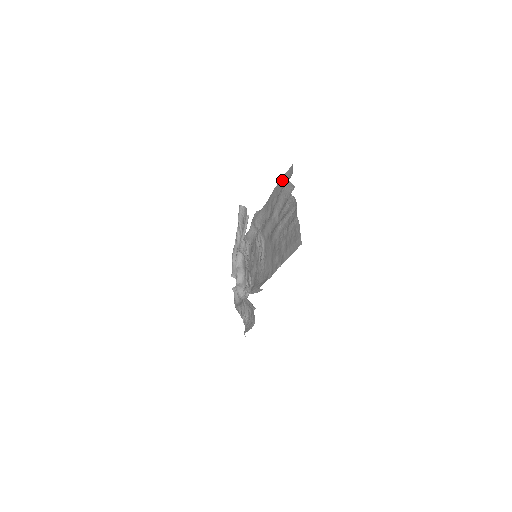
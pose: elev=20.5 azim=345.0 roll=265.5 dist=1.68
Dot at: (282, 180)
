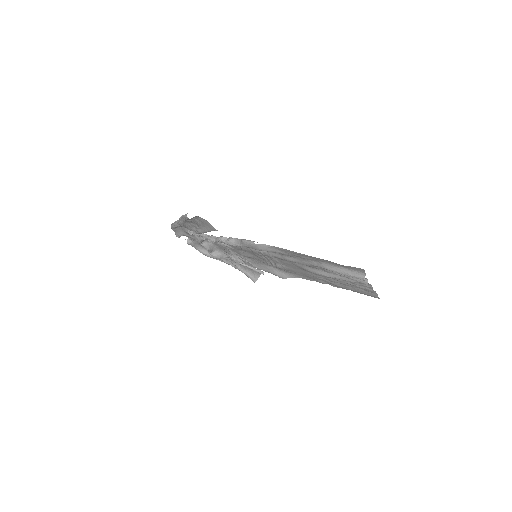
Dot at: (334, 263)
